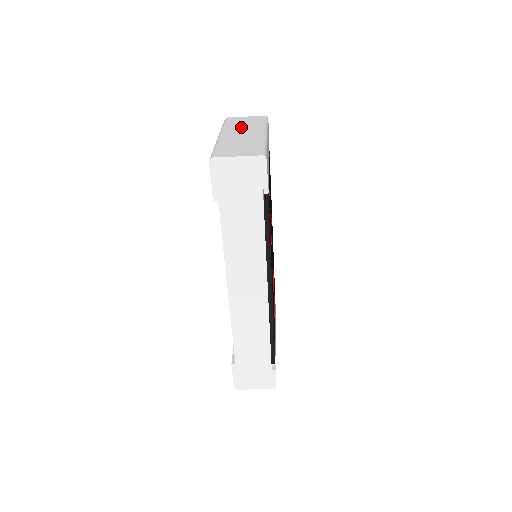
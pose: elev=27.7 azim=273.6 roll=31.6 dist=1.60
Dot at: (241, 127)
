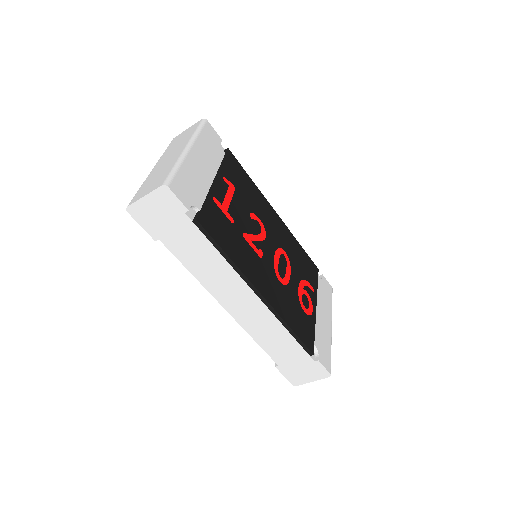
Dot at: (173, 148)
